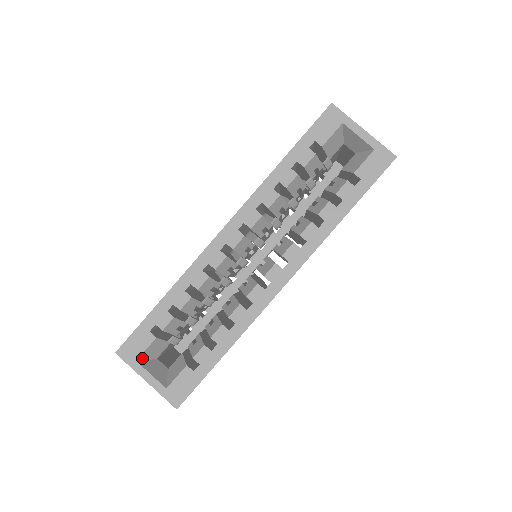
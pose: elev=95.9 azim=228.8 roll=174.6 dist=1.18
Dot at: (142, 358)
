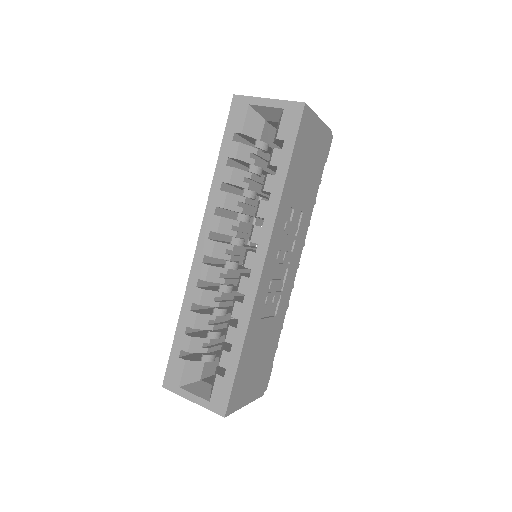
Dot at: (184, 383)
